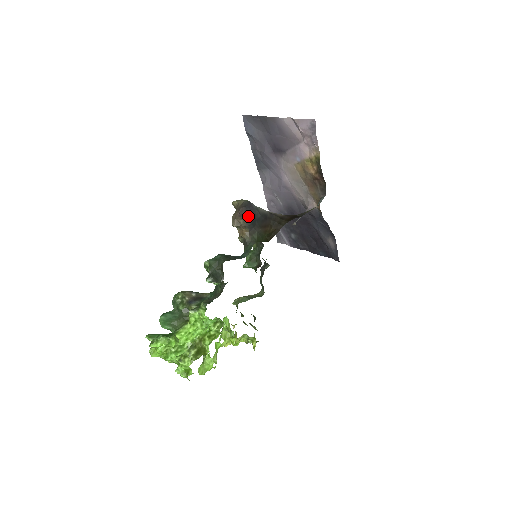
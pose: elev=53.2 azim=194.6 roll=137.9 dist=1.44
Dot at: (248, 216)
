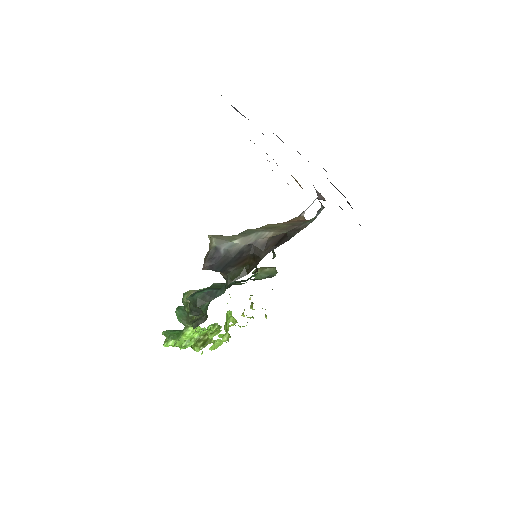
Dot at: (214, 267)
